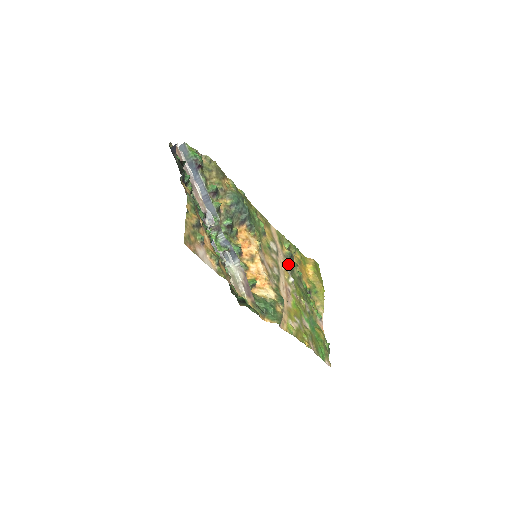
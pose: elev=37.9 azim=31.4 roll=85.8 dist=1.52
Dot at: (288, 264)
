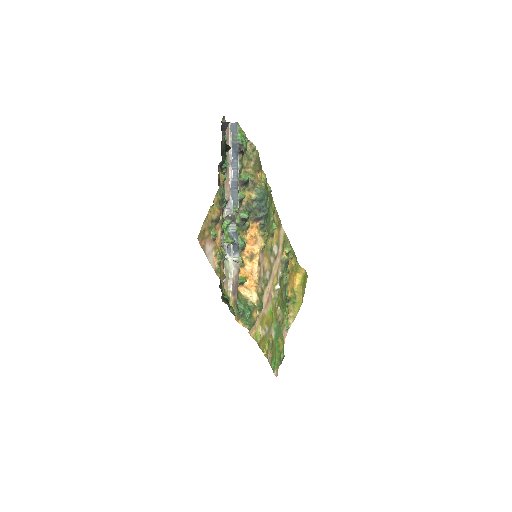
Dot at: (281, 270)
